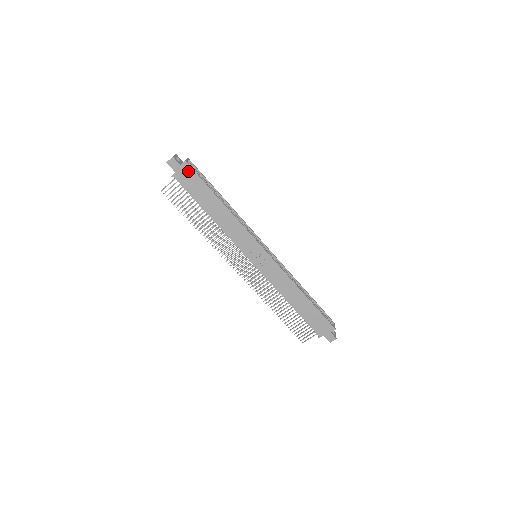
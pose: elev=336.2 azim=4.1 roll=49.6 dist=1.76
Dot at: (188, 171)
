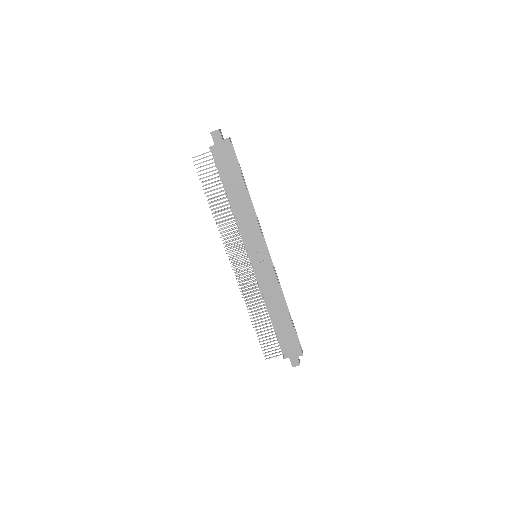
Dot at: (227, 148)
